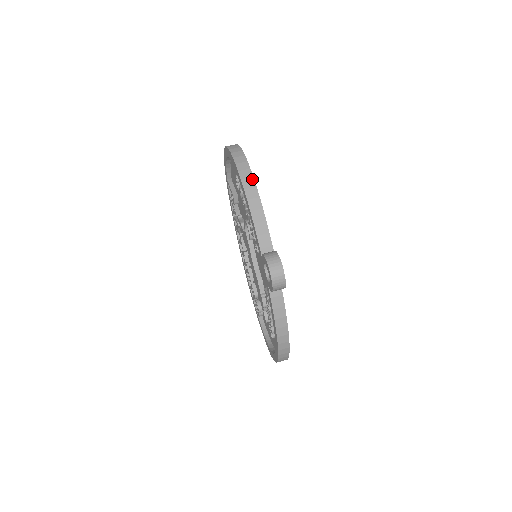
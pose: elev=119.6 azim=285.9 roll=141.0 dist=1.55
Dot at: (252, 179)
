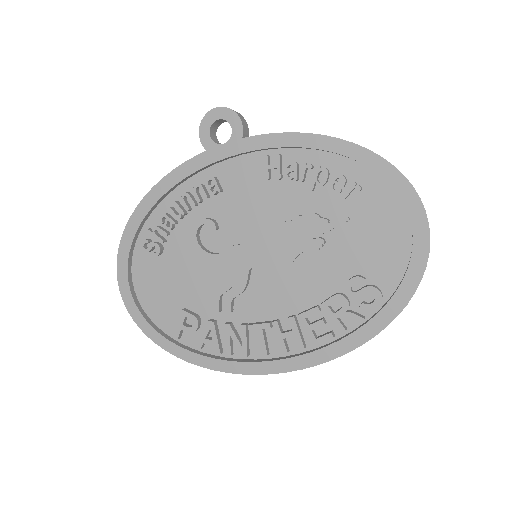
Dot at: occluded
